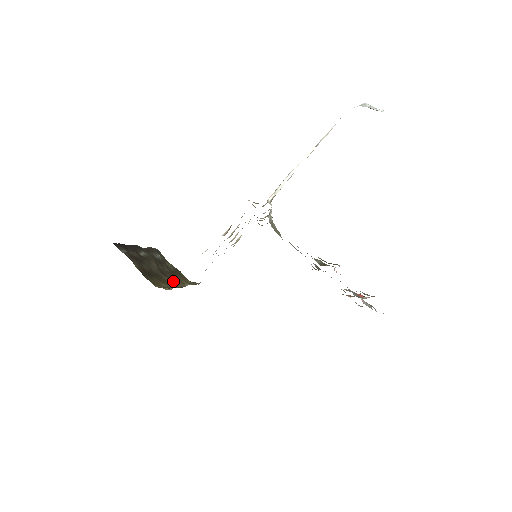
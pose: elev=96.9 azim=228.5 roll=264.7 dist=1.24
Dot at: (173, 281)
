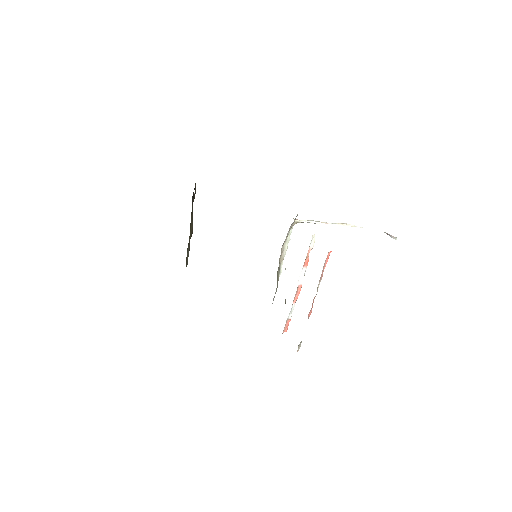
Dot at: occluded
